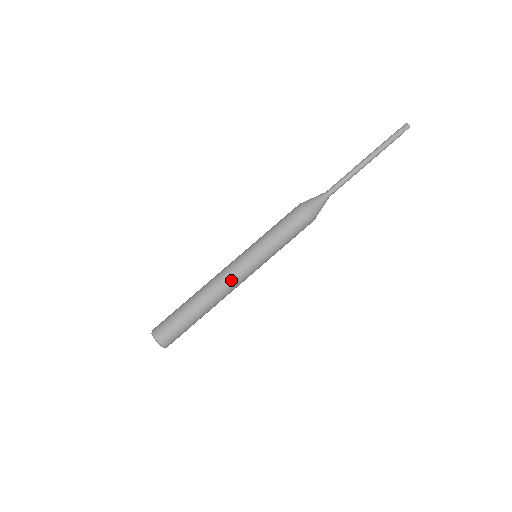
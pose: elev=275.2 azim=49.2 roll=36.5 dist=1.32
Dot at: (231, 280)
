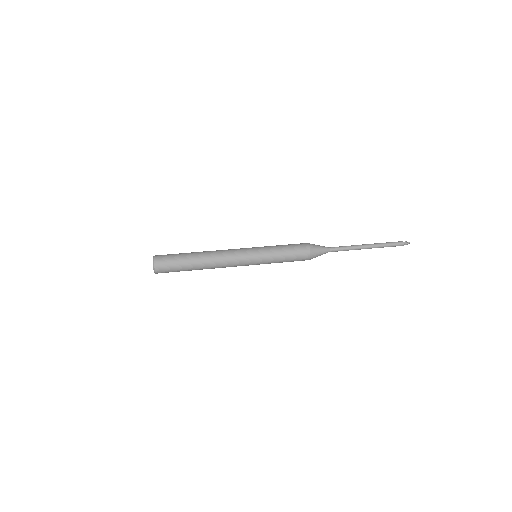
Dot at: (228, 250)
